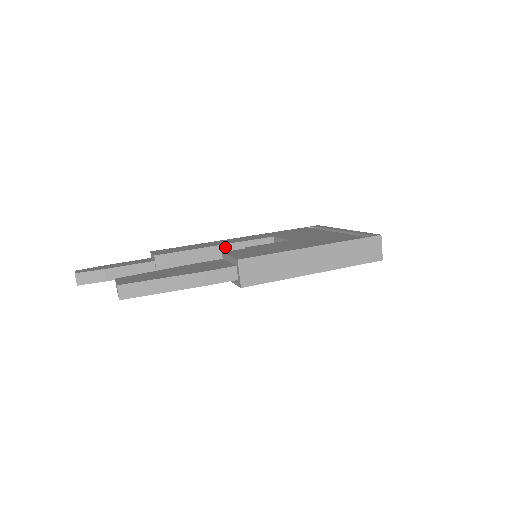
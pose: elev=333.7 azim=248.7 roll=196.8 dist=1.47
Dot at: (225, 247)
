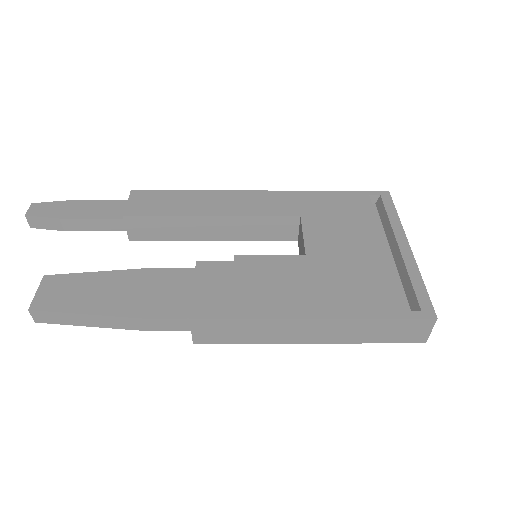
Dot at: (224, 219)
